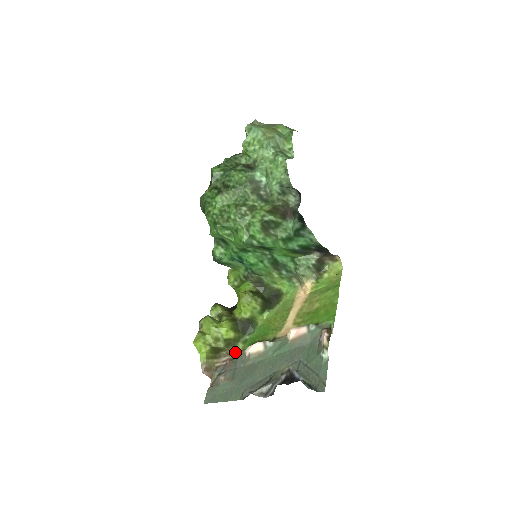
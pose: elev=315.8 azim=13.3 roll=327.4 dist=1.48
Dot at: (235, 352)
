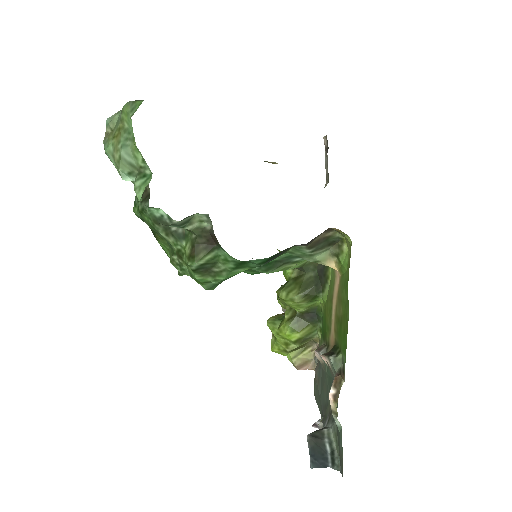
Dot at: (319, 341)
